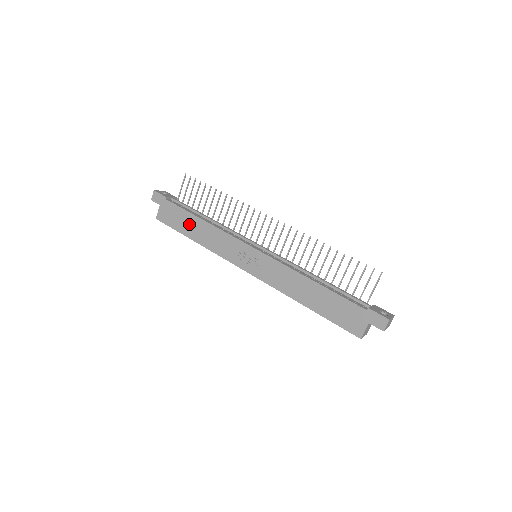
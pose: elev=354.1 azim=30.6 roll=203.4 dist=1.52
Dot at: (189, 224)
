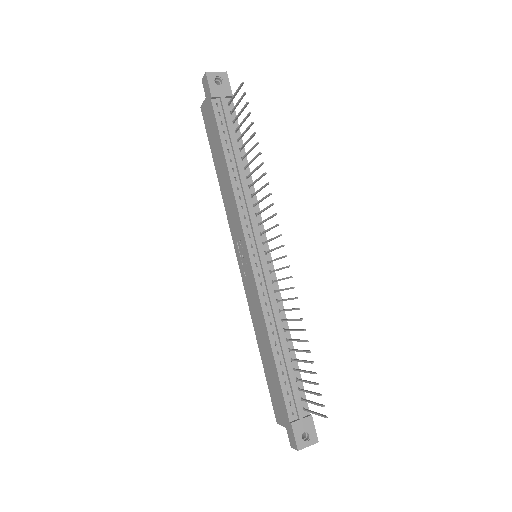
Dot at: (218, 155)
